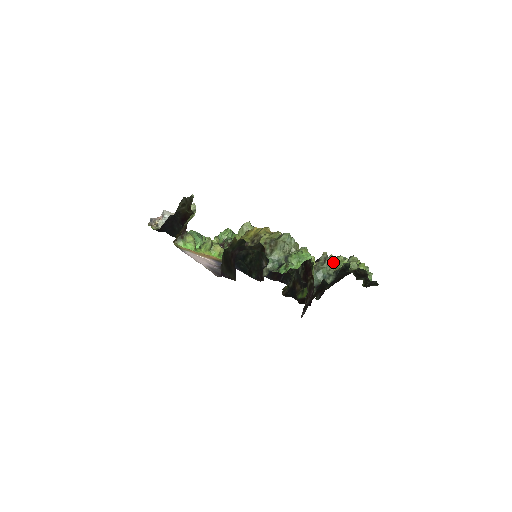
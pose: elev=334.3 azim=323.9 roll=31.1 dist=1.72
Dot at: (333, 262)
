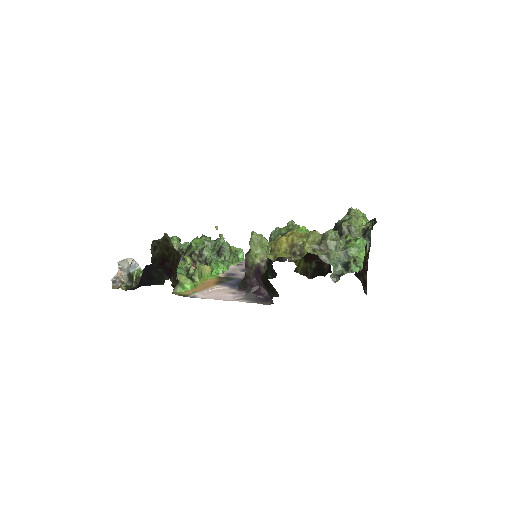
Dot at: (355, 228)
